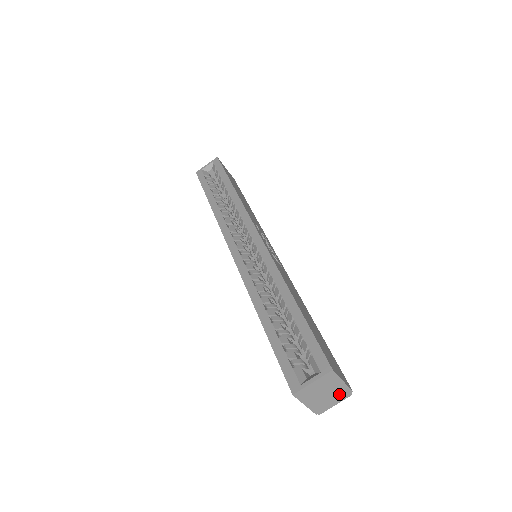
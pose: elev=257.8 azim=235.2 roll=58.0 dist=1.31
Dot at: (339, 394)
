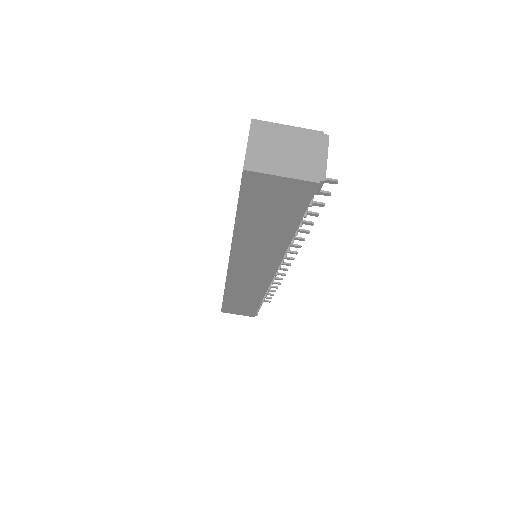
Dot at: (309, 143)
